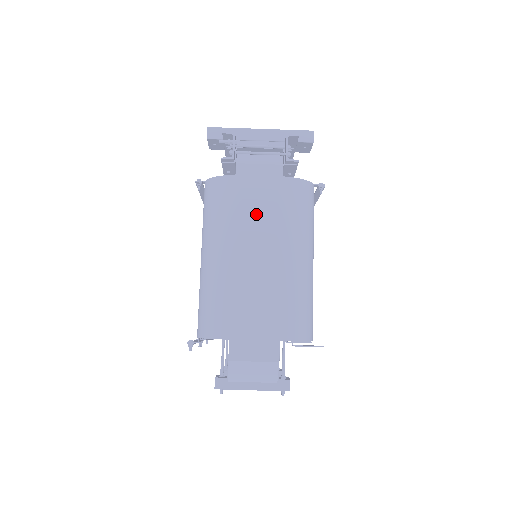
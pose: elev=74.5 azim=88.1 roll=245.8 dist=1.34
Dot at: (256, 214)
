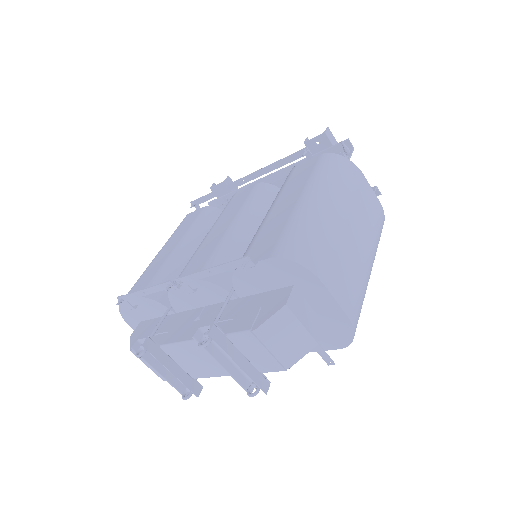
Dot at: (363, 209)
